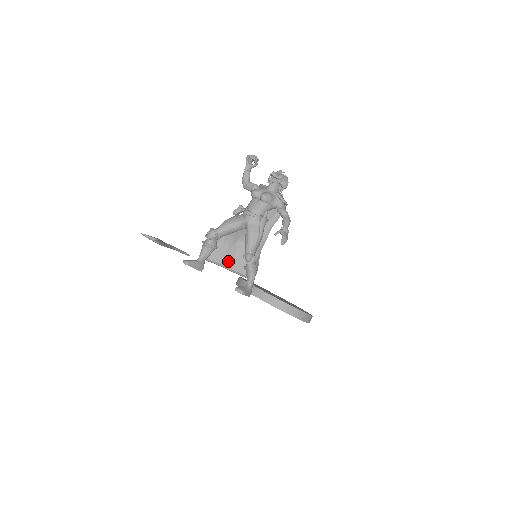
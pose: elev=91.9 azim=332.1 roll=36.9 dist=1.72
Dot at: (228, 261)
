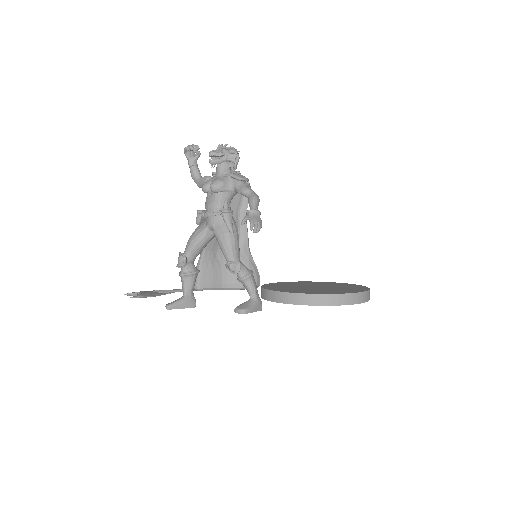
Dot at: (218, 280)
